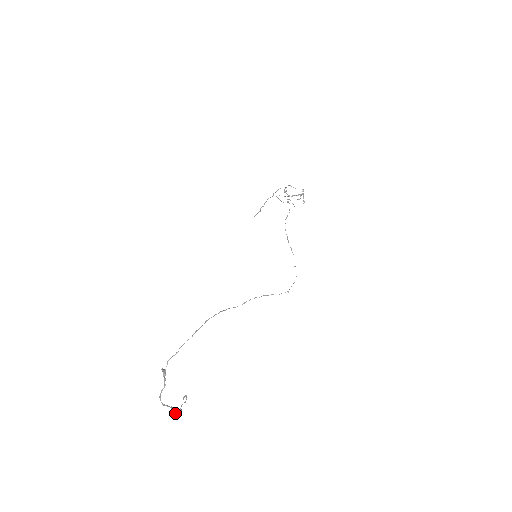
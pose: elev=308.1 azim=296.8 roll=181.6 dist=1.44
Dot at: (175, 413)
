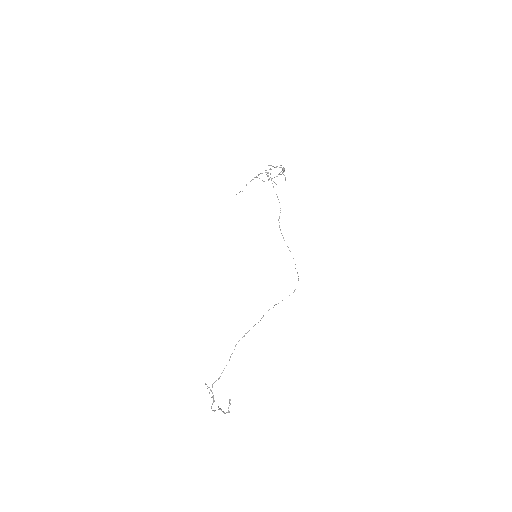
Dot at: occluded
